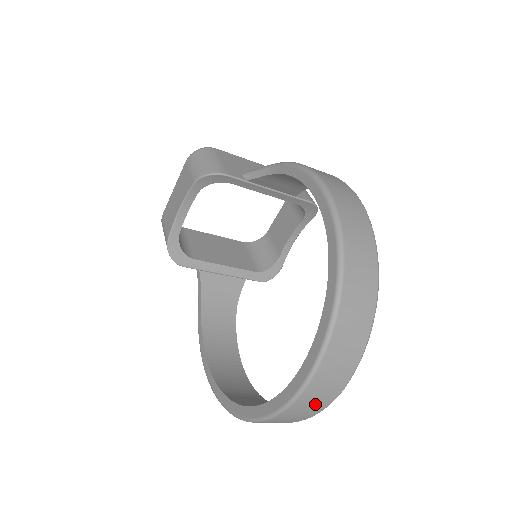
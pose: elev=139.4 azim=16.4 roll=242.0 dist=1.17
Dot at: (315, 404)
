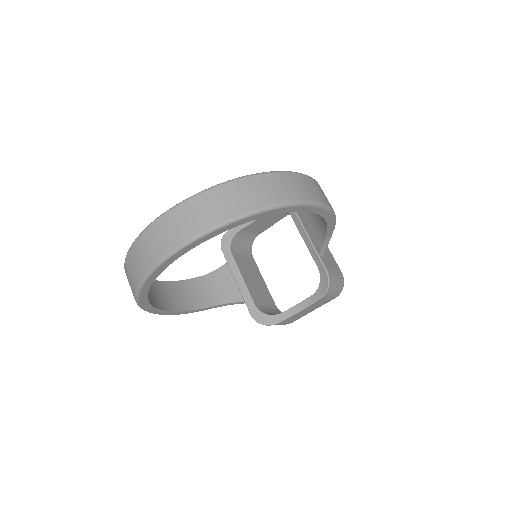
Dot at: (156, 246)
